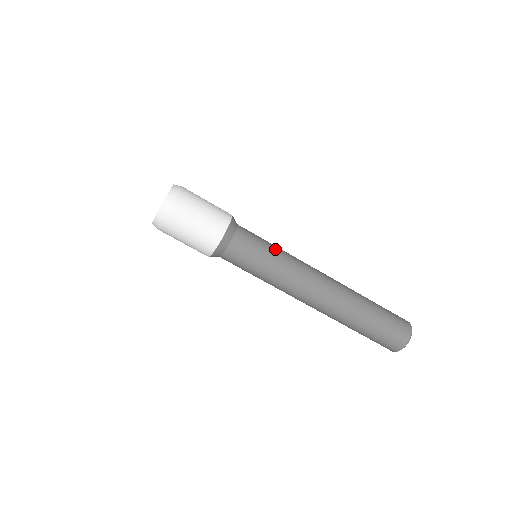
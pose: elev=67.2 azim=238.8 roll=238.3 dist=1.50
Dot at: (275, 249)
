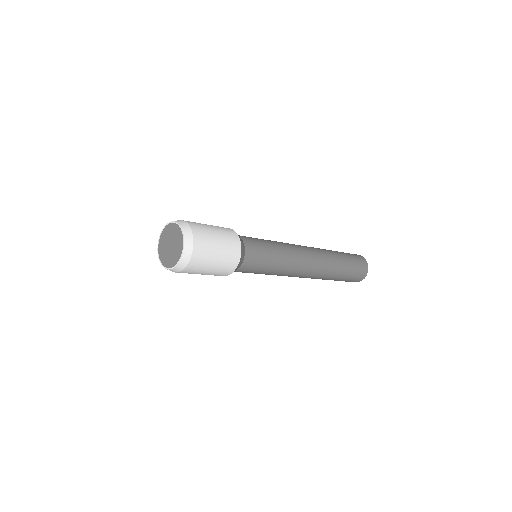
Dot at: (273, 267)
